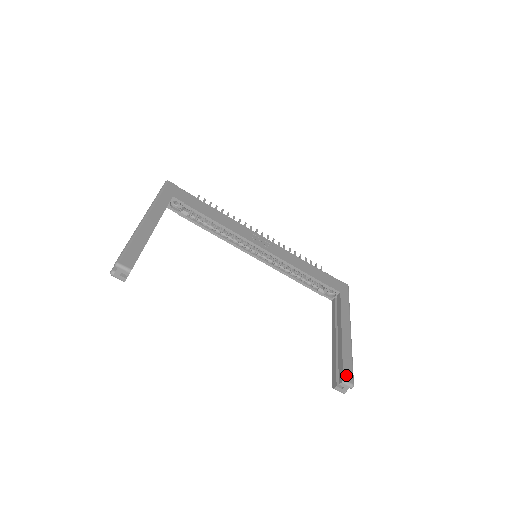
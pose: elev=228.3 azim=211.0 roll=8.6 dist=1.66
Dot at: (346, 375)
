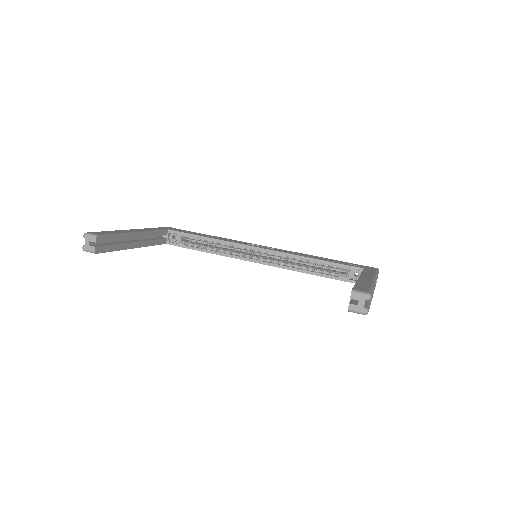
Dot at: (358, 289)
